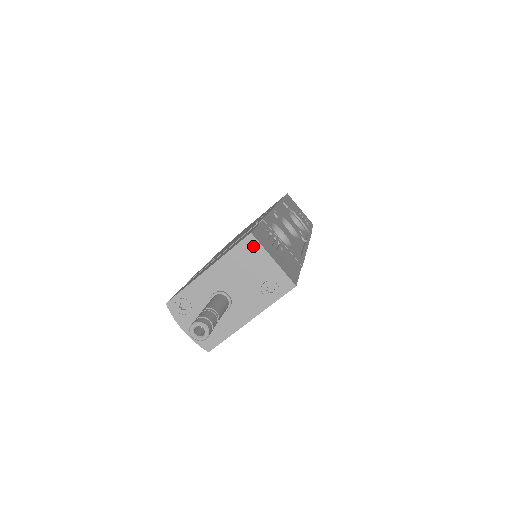
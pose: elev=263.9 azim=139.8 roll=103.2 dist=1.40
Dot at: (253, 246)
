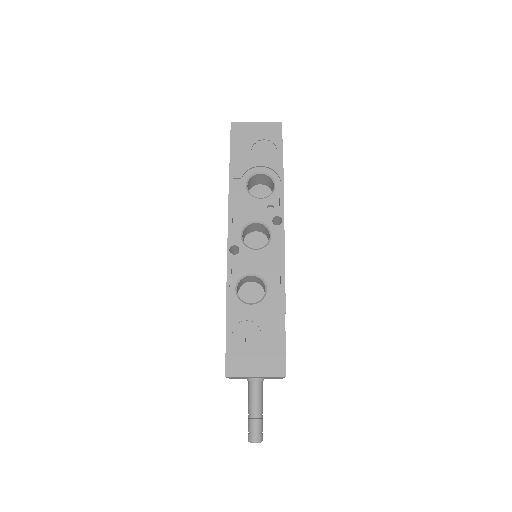
Dot at: occluded
